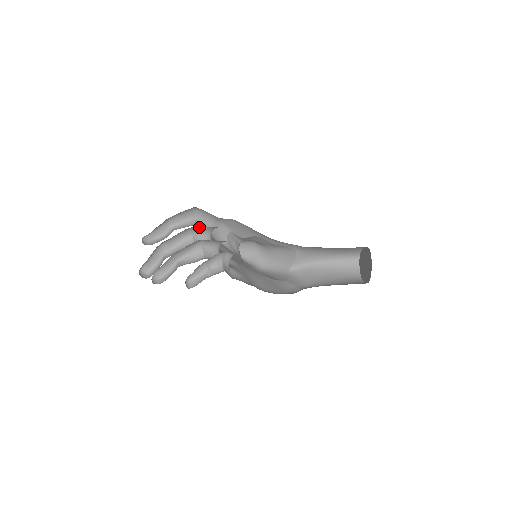
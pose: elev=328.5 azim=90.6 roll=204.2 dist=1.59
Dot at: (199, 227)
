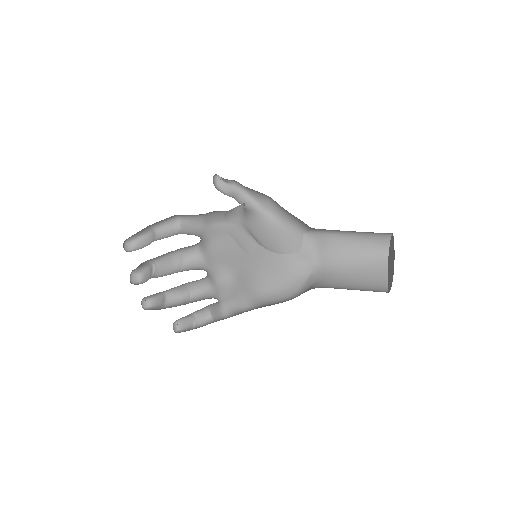
Dot at: occluded
